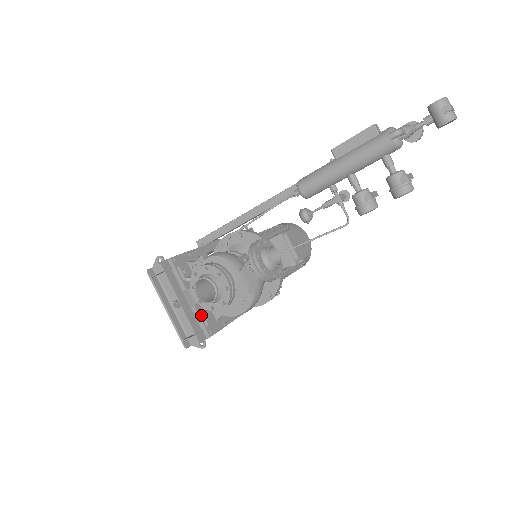
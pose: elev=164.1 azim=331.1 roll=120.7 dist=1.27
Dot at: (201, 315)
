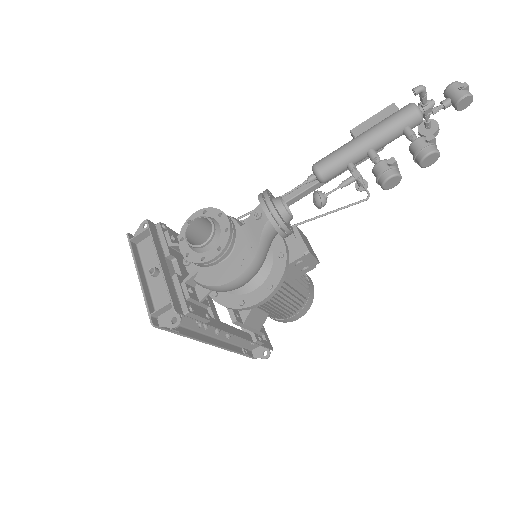
Dot at: (182, 285)
